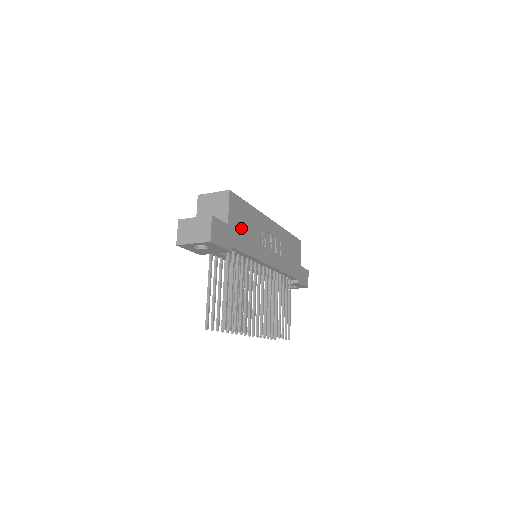
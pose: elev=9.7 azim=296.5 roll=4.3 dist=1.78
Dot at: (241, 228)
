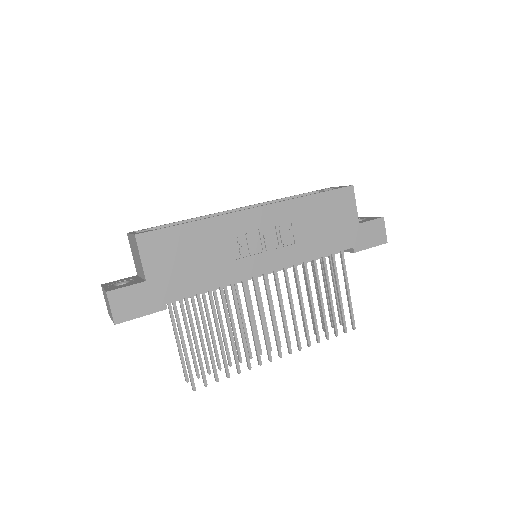
Dot at: (179, 267)
